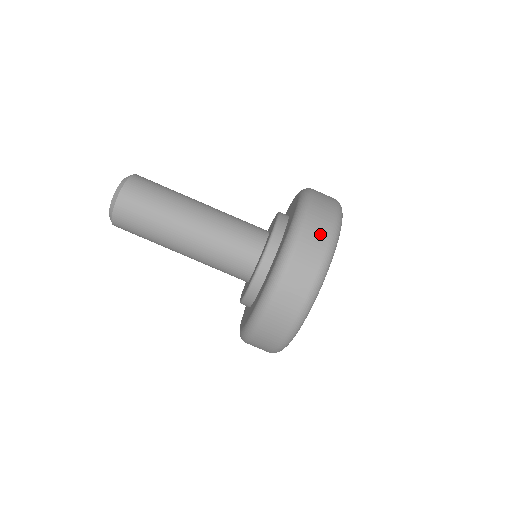
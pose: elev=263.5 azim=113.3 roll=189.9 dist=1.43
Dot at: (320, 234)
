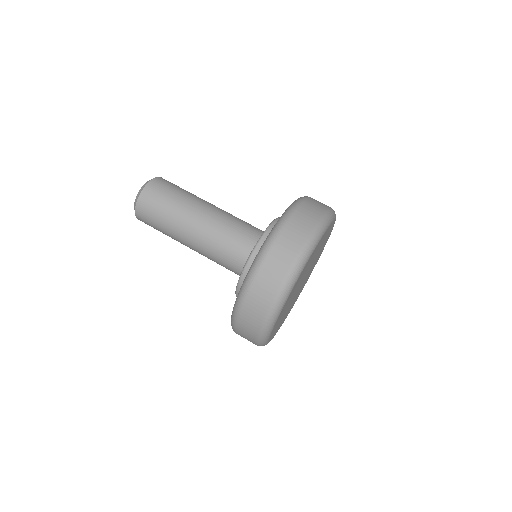
Dot at: occluded
